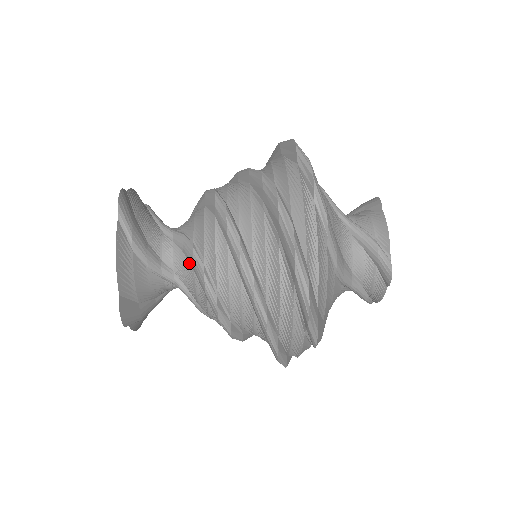
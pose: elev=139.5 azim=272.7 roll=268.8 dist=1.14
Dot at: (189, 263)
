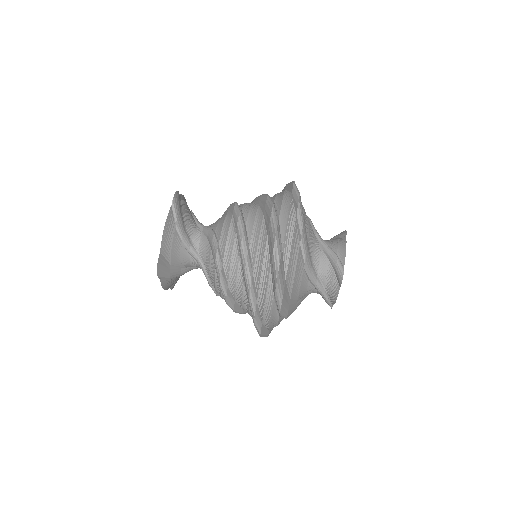
Dot at: occluded
